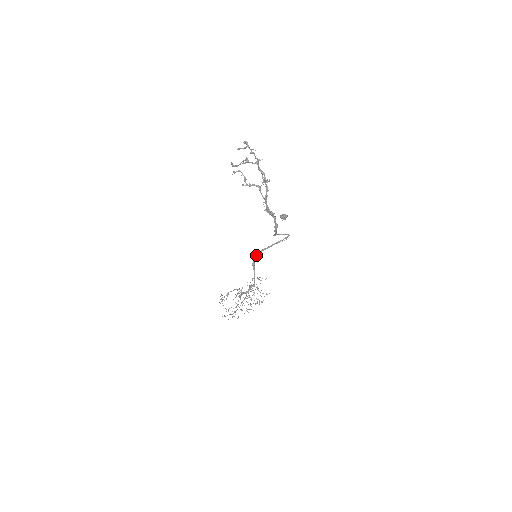
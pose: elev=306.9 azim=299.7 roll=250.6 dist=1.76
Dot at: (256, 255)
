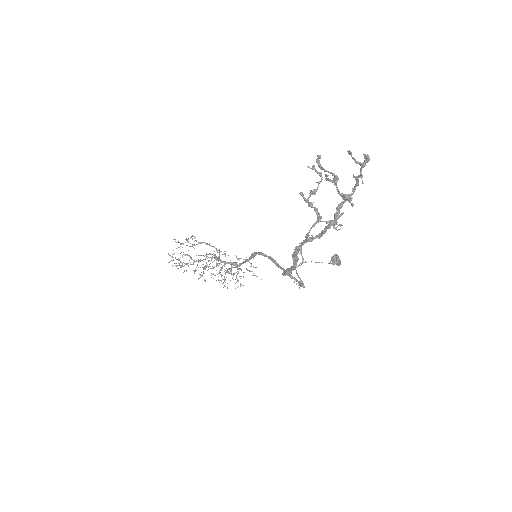
Dot at: (263, 253)
